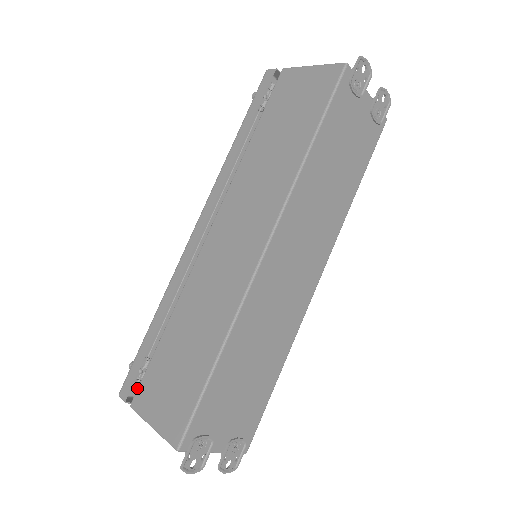
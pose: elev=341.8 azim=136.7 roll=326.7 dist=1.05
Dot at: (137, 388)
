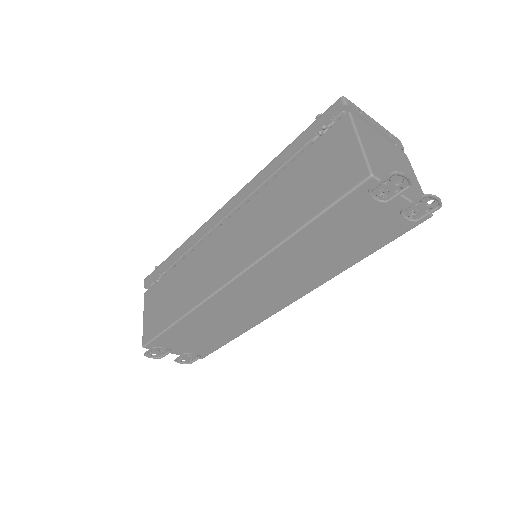
Dot at: occluded
